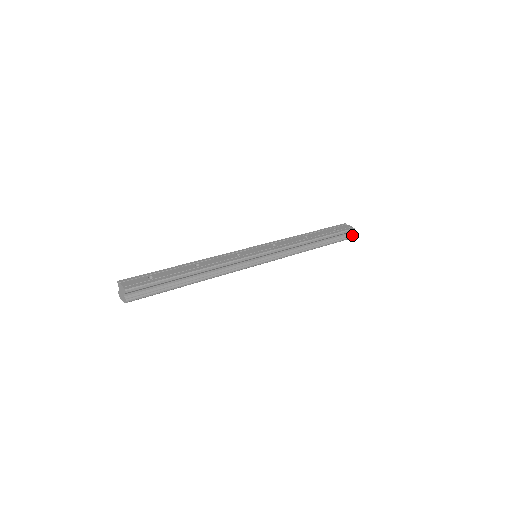
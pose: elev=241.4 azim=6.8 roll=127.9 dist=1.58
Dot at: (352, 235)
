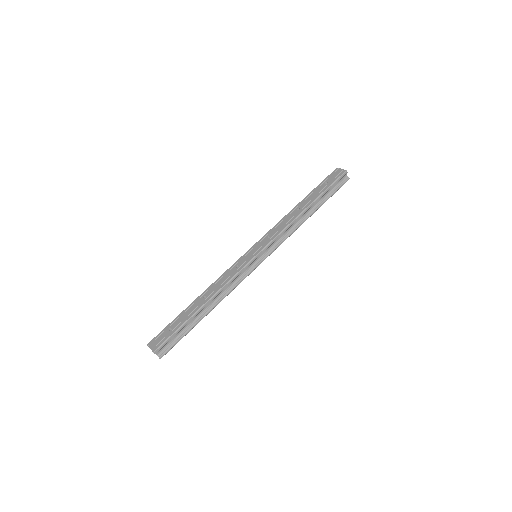
Dot at: (348, 177)
